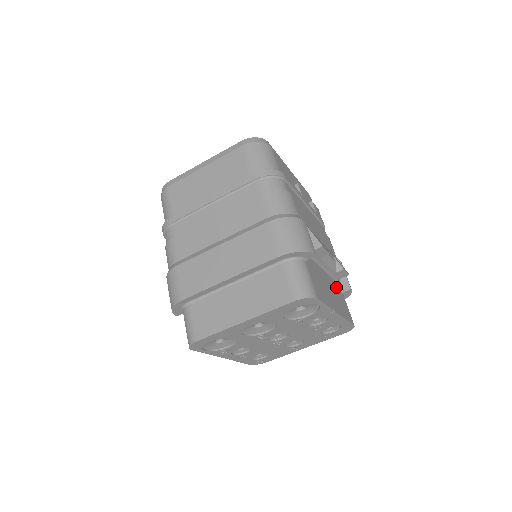
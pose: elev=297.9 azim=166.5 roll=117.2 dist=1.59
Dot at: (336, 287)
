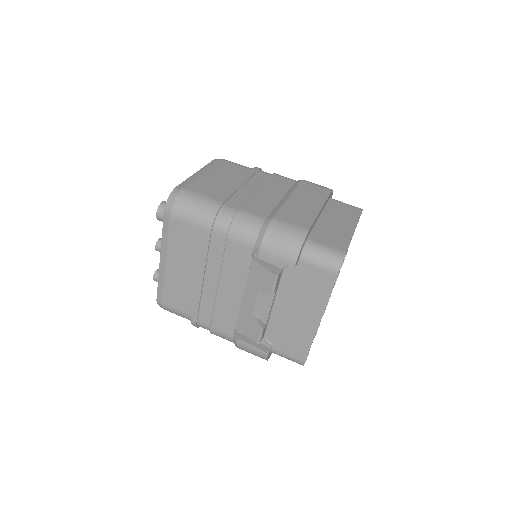
Dot at: occluded
